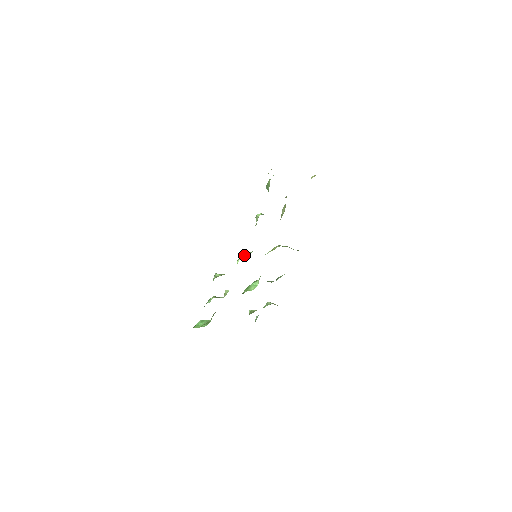
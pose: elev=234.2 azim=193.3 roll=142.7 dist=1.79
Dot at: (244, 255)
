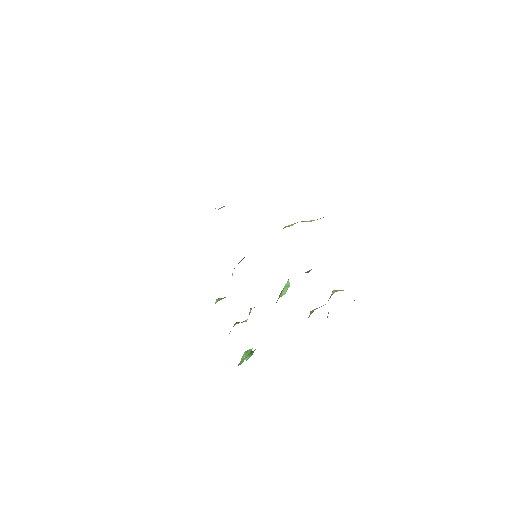
Dot at: (238, 263)
